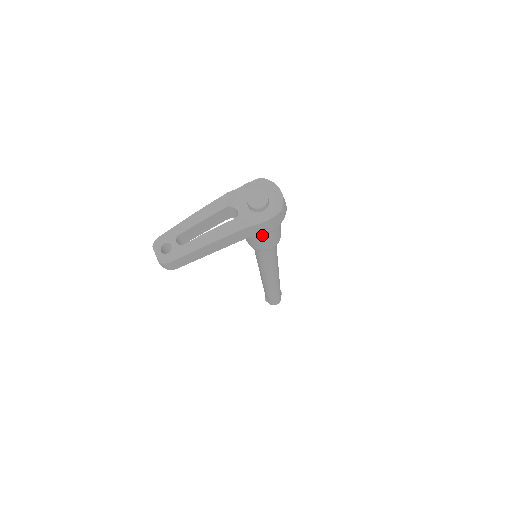
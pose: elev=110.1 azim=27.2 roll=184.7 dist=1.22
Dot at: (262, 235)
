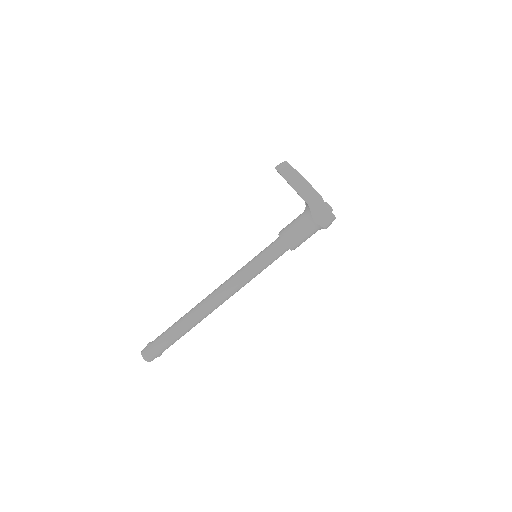
Dot at: (308, 220)
